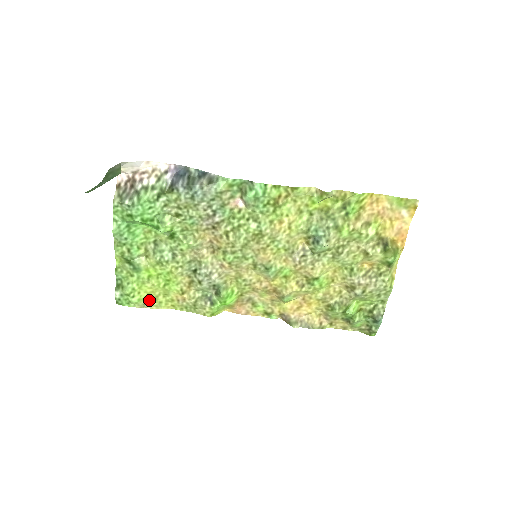
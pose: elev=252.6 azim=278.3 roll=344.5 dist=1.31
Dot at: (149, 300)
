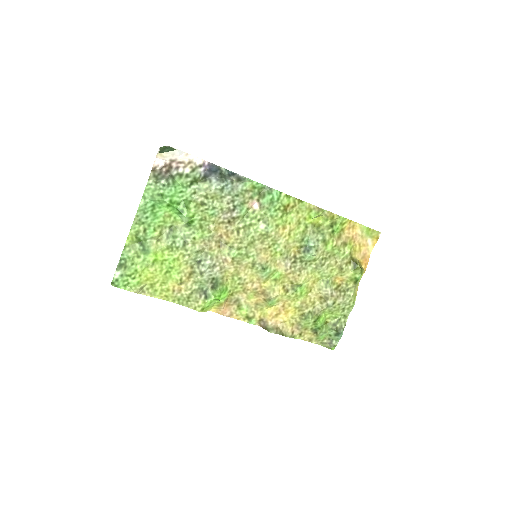
Dot at: (146, 286)
